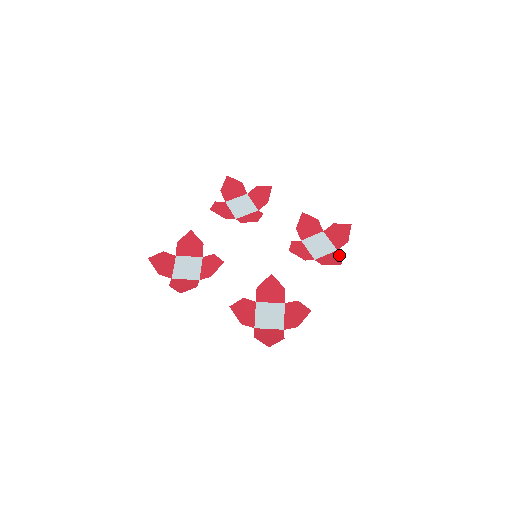
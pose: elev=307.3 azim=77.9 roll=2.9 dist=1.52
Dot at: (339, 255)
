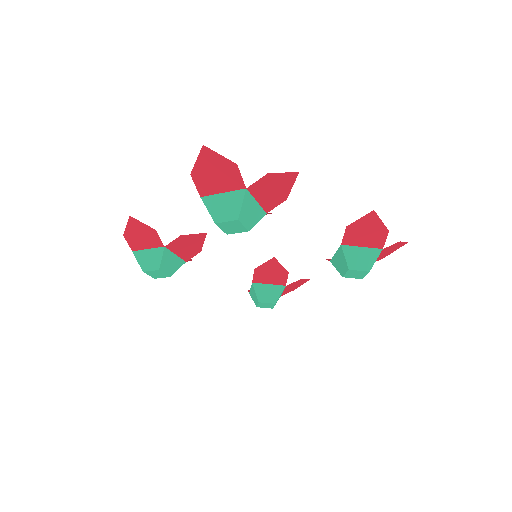
Dot at: (380, 234)
